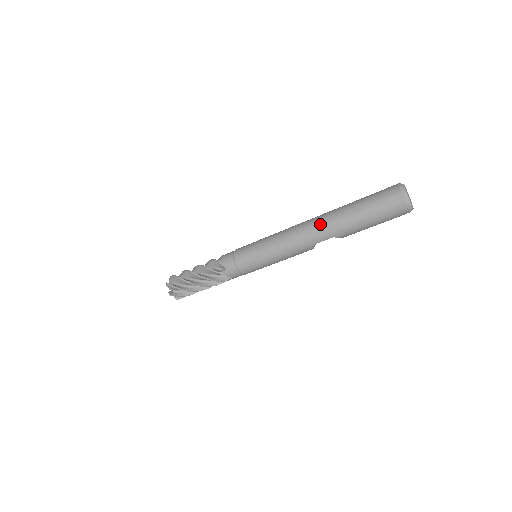
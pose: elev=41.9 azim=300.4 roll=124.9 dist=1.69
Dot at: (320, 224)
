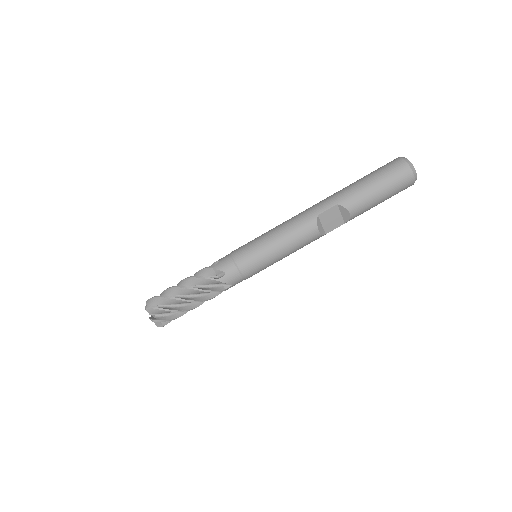
Dot at: (323, 200)
